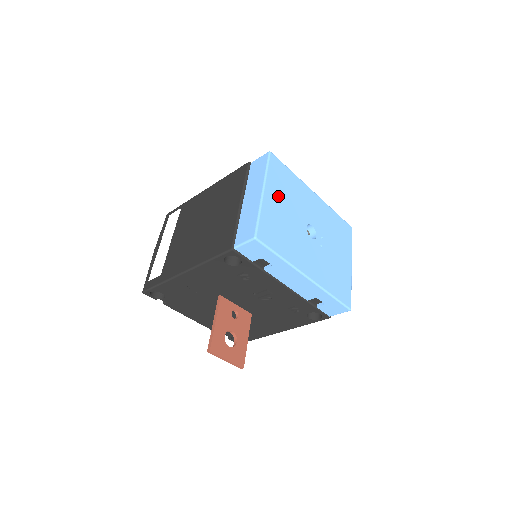
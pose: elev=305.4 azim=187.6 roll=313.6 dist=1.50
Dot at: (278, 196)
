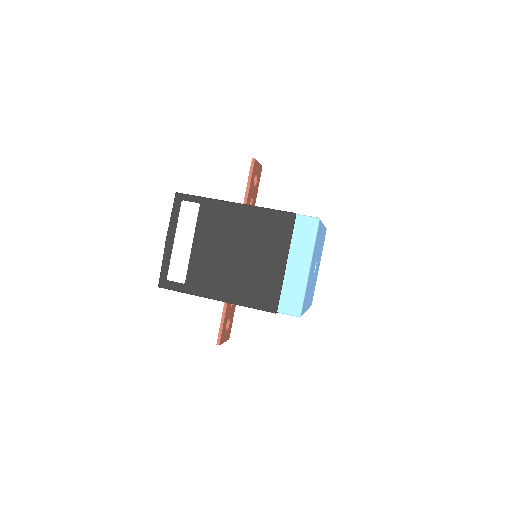
Dot at: (313, 260)
